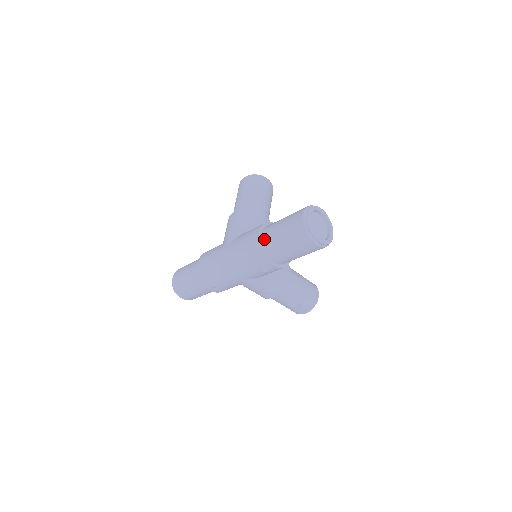
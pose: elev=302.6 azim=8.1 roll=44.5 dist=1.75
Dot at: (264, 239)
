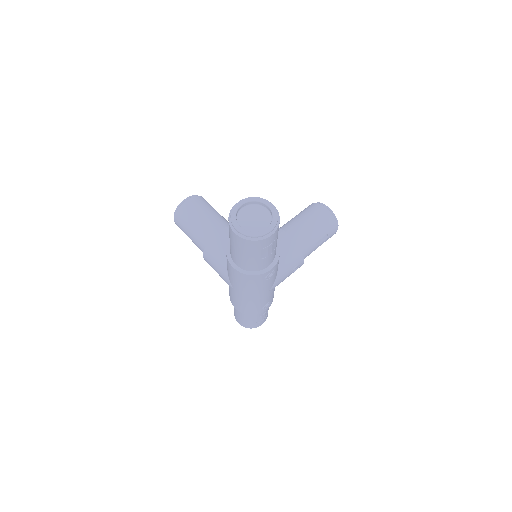
Dot at: (241, 267)
